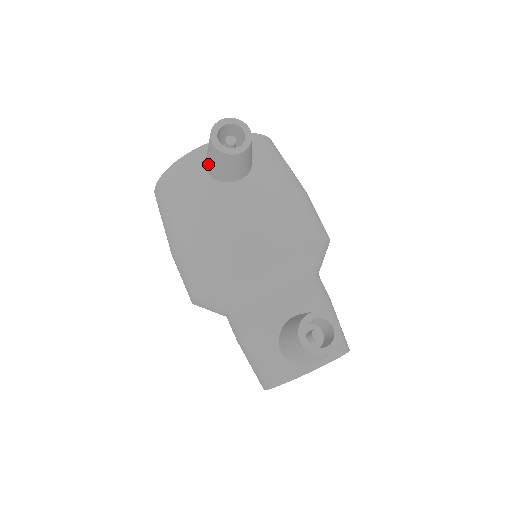
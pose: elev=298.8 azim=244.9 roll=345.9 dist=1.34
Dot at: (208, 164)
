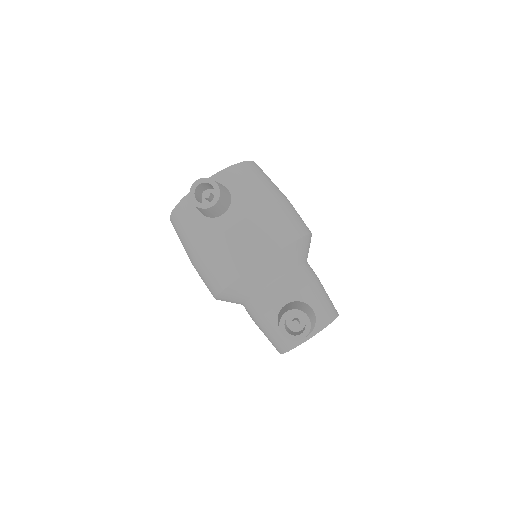
Dot at: occluded
